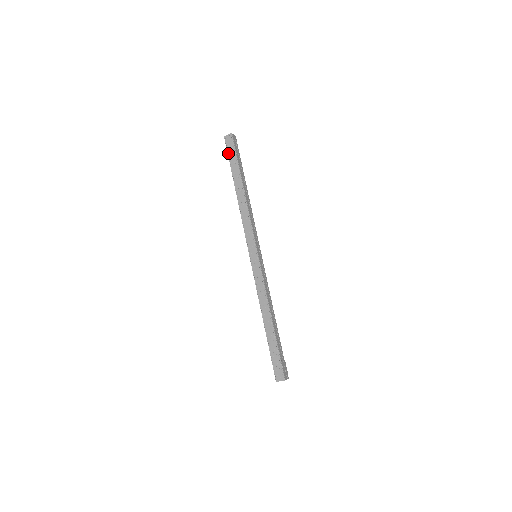
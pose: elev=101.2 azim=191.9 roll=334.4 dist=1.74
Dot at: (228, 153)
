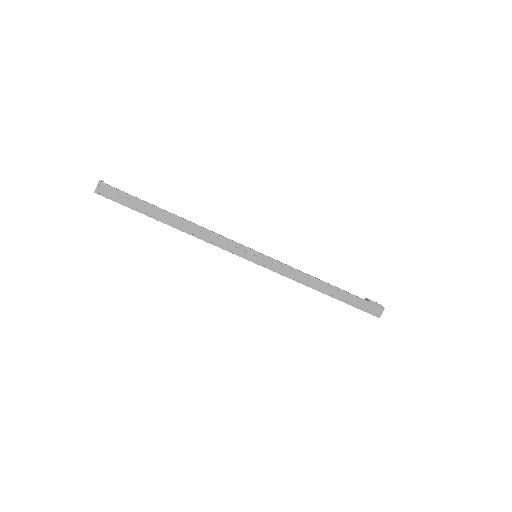
Dot at: occluded
